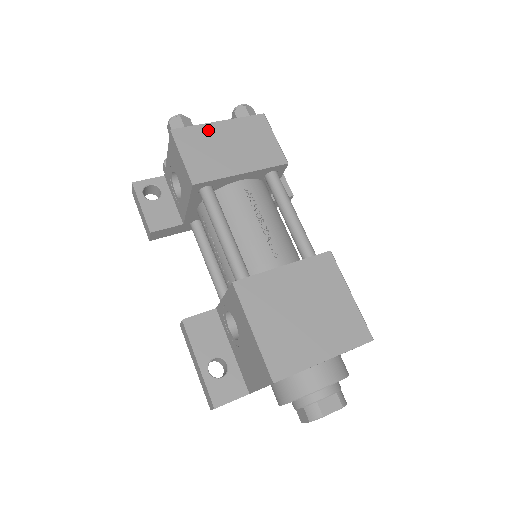
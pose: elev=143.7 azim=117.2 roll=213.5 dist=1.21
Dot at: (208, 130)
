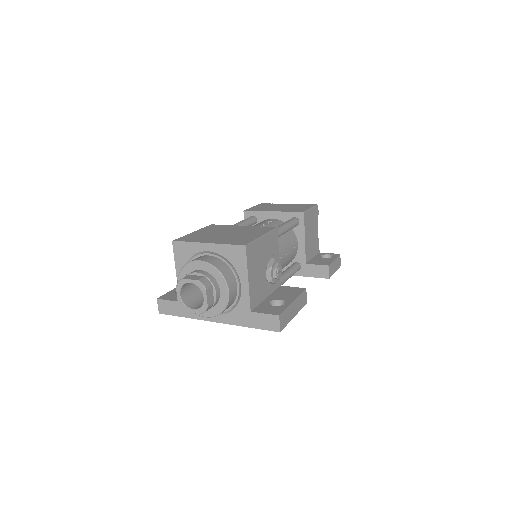
Dot at: occluded
